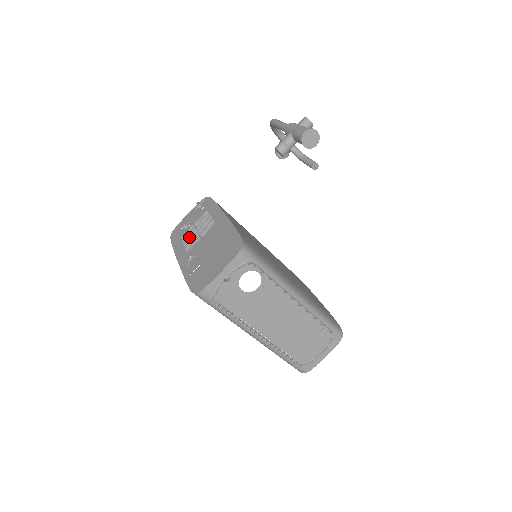
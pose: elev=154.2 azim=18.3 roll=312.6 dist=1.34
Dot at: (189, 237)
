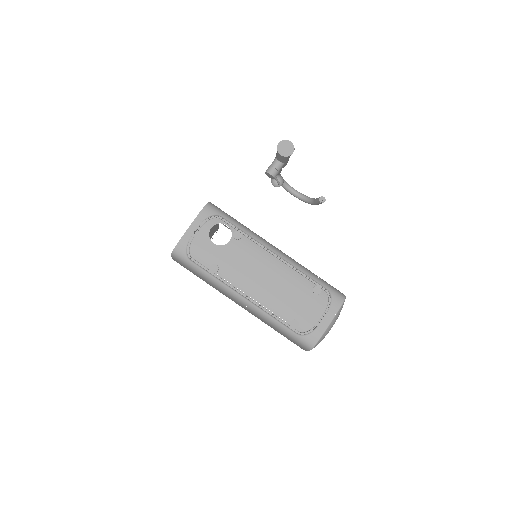
Dot at: occluded
